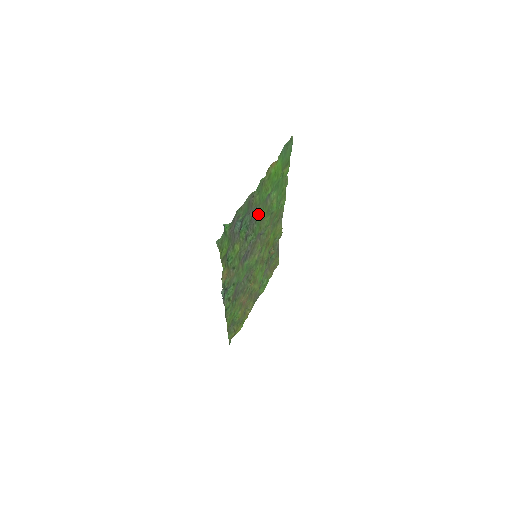
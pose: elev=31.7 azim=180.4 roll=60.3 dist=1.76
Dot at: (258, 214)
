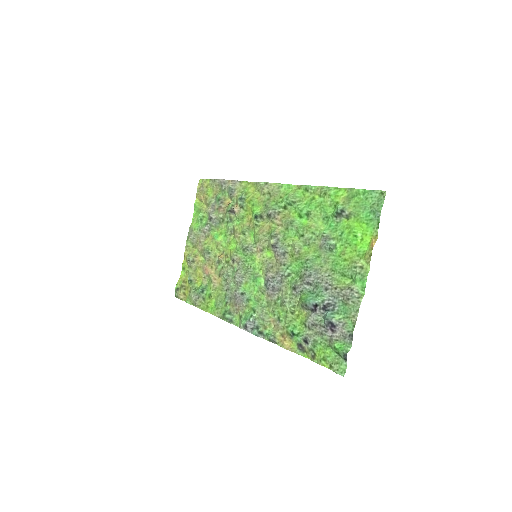
Dot at: (315, 267)
